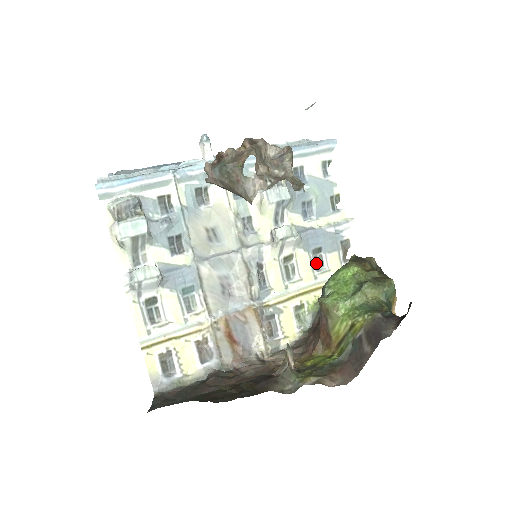
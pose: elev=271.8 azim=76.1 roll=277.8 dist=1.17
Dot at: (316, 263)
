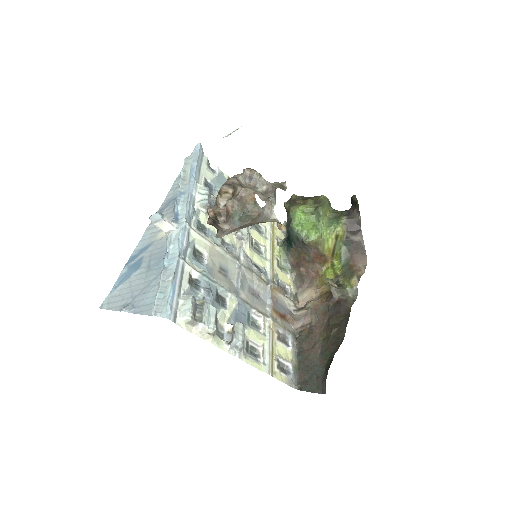
Dot at: (258, 230)
